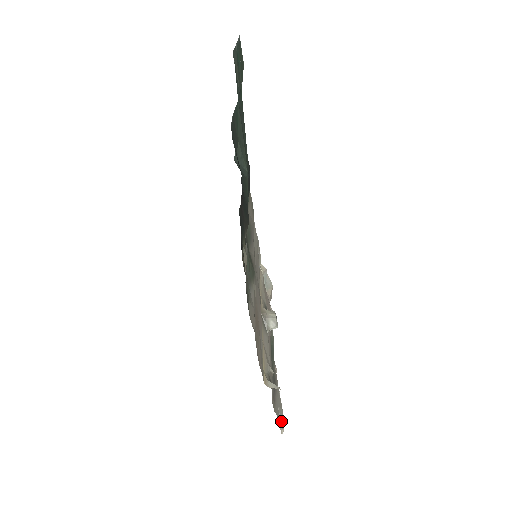
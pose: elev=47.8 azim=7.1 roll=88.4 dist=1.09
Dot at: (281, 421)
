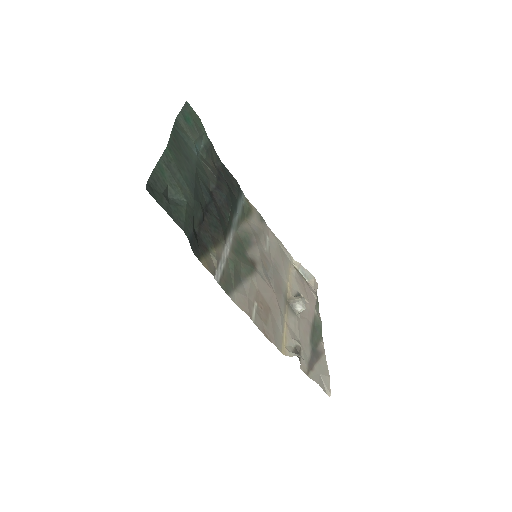
Dot at: (327, 386)
